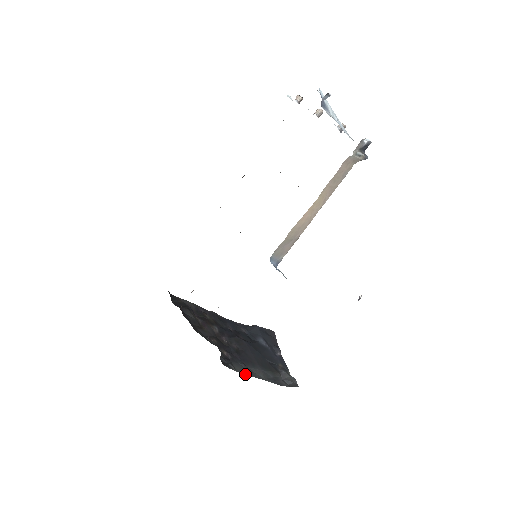
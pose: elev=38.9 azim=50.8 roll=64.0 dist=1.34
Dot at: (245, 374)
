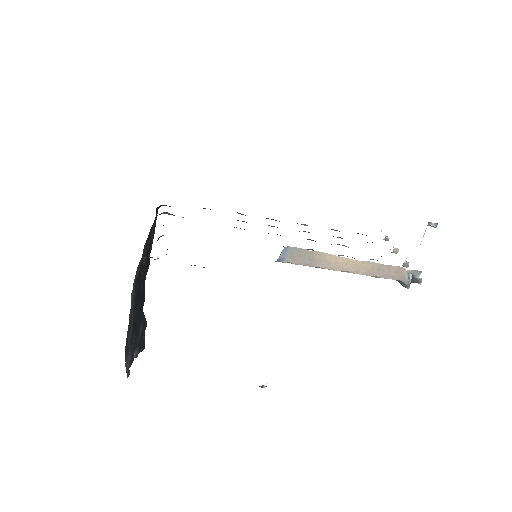
Dot at: (132, 295)
